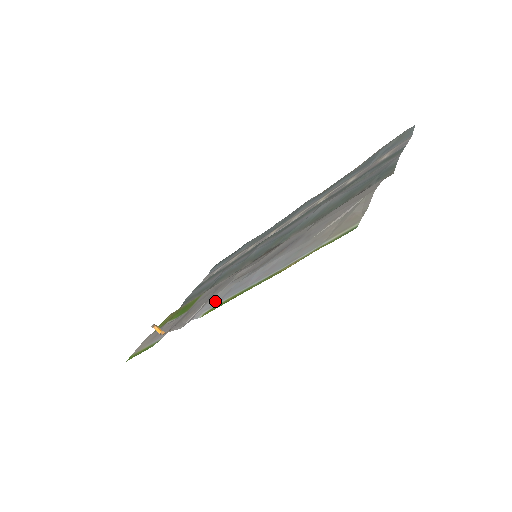
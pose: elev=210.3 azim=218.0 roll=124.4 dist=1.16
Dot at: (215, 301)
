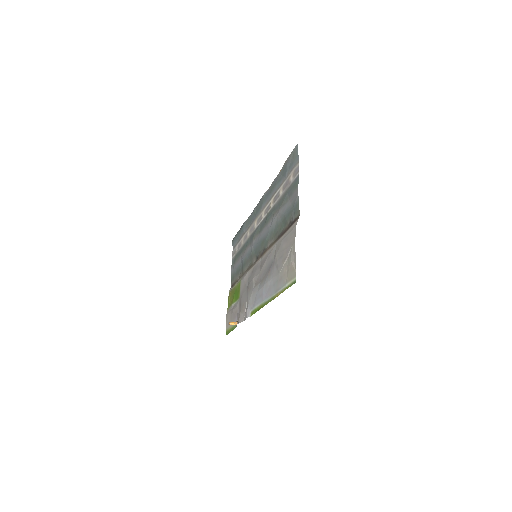
Dot at: (252, 304)
